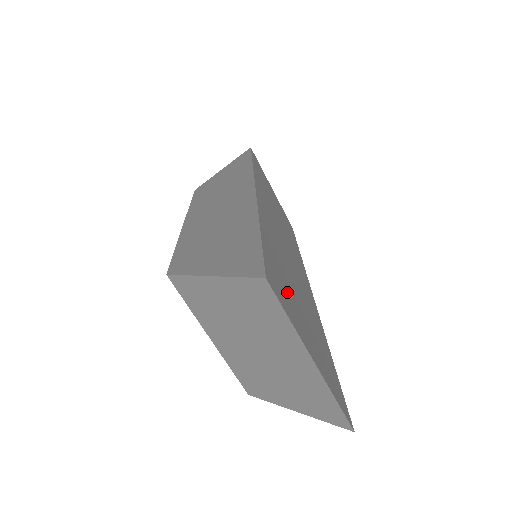
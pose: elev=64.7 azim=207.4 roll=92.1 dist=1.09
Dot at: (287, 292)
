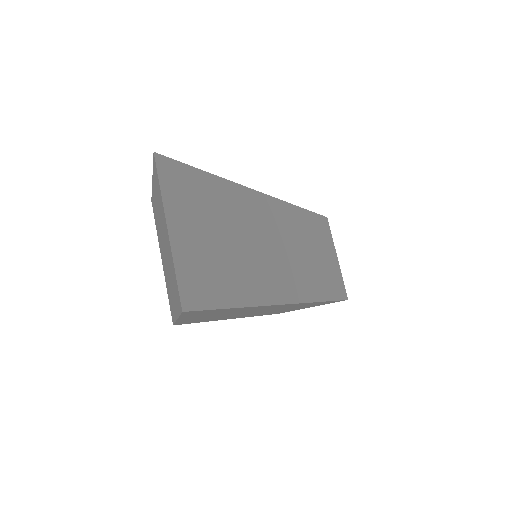
Dot at: (195, 203)
